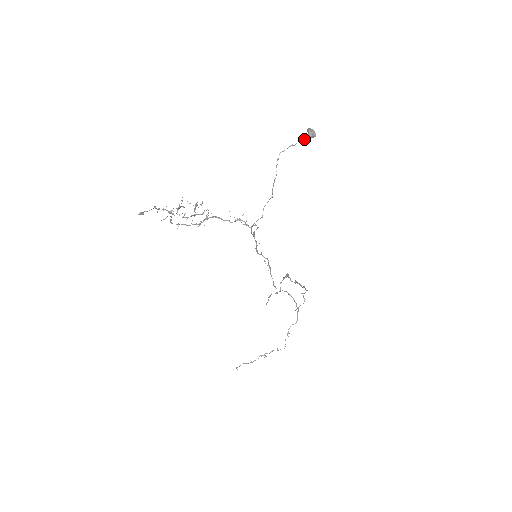
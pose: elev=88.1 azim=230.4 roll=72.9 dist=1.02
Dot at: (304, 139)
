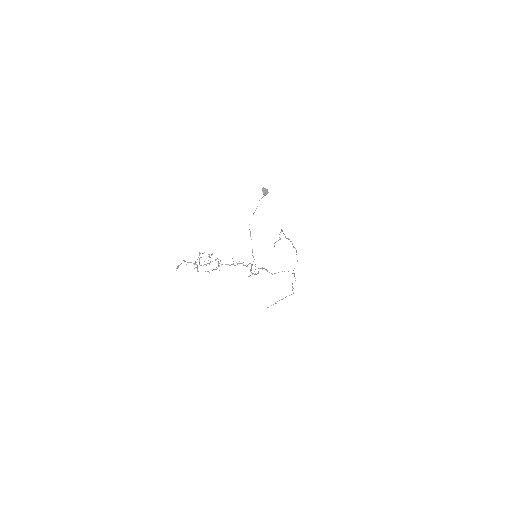
Dot at: occluded
